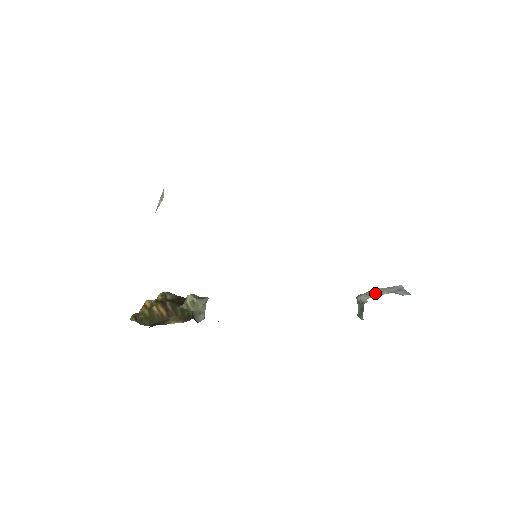
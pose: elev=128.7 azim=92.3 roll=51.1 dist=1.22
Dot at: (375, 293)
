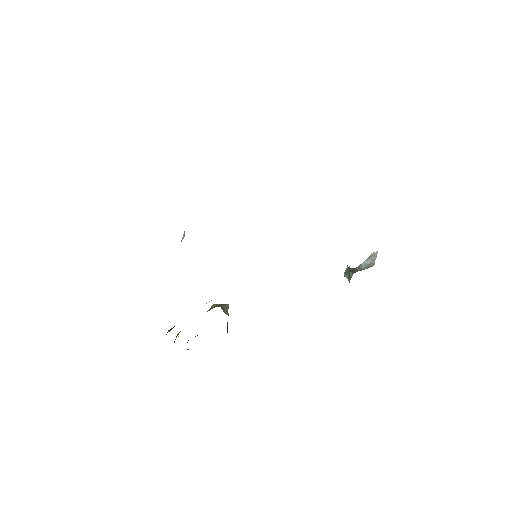
Dot at: (355, 269)
